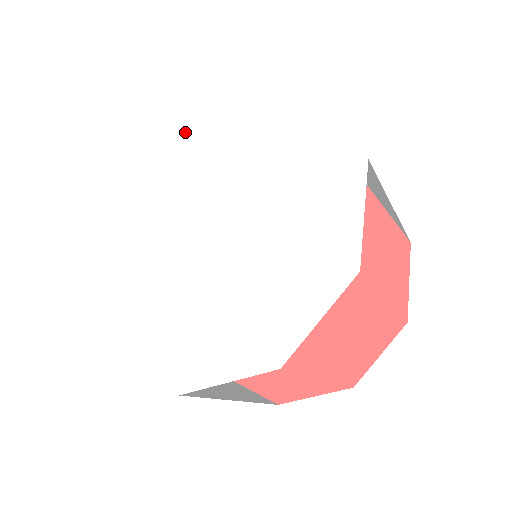
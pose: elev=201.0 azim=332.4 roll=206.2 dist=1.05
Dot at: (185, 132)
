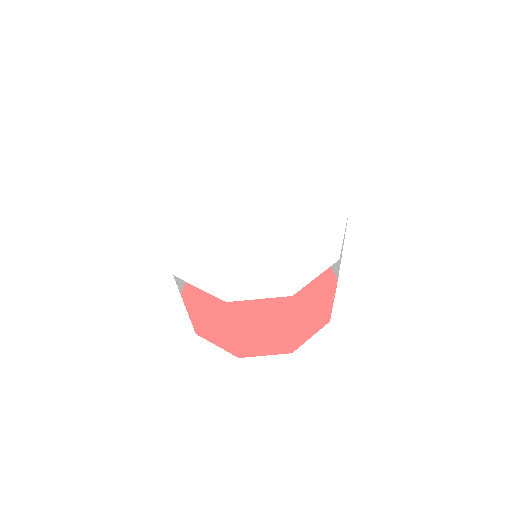
Dot at: (281, 172)
